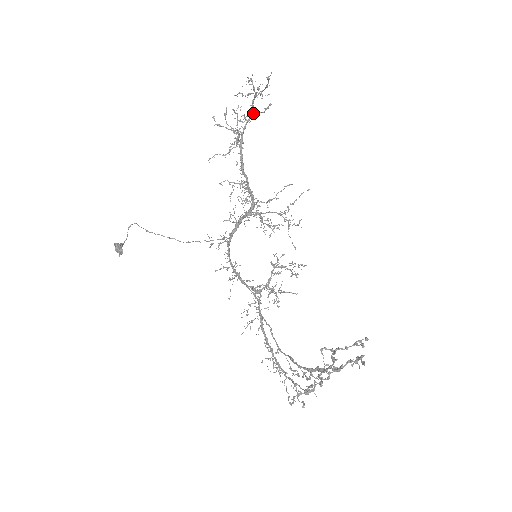
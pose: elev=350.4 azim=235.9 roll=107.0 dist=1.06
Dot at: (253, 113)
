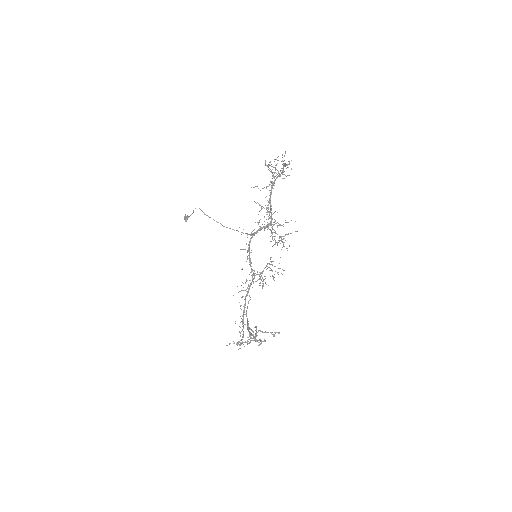
Dot at: (284, 171)
